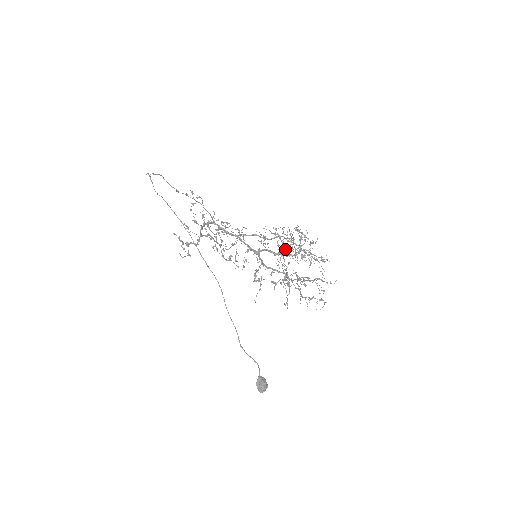
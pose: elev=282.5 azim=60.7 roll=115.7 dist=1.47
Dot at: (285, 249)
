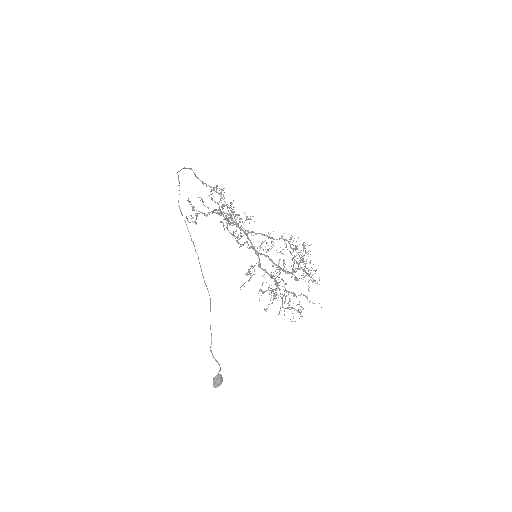
Dot at: occluded
